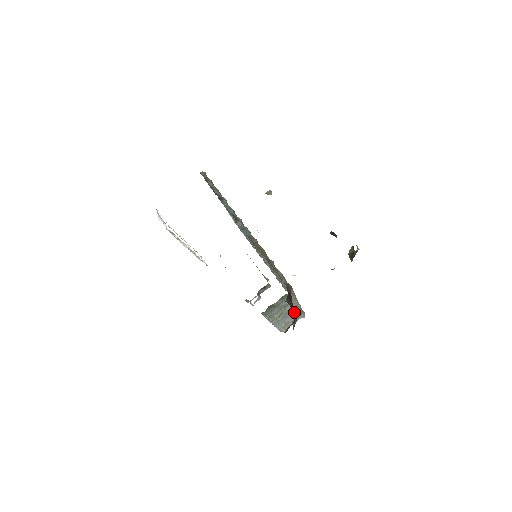
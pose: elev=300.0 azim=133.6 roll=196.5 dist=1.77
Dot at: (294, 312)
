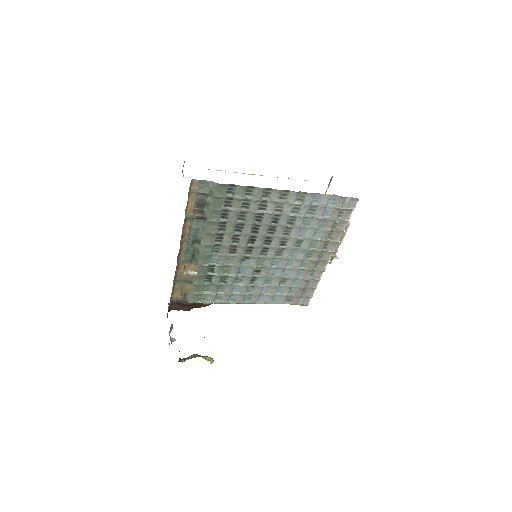
Dot at: (178, 309)
